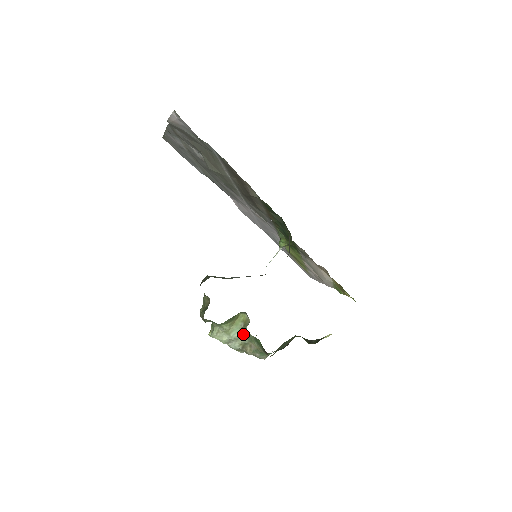
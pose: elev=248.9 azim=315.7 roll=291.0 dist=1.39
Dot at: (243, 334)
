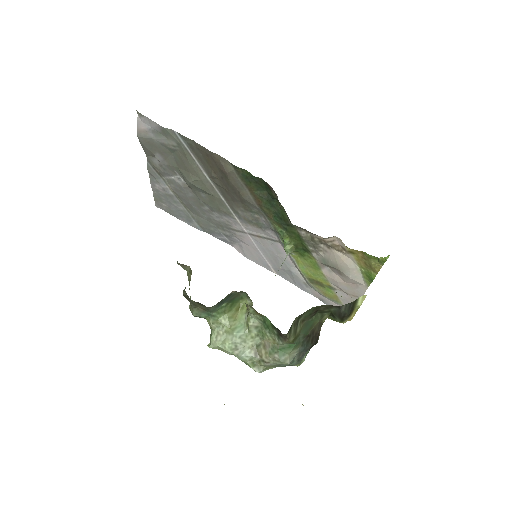
Dot at: (249, 325)
